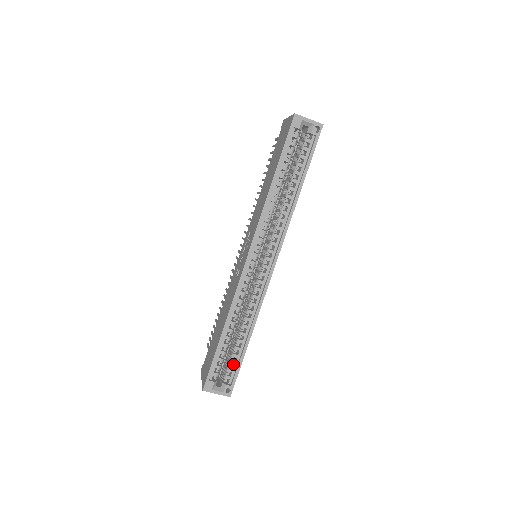
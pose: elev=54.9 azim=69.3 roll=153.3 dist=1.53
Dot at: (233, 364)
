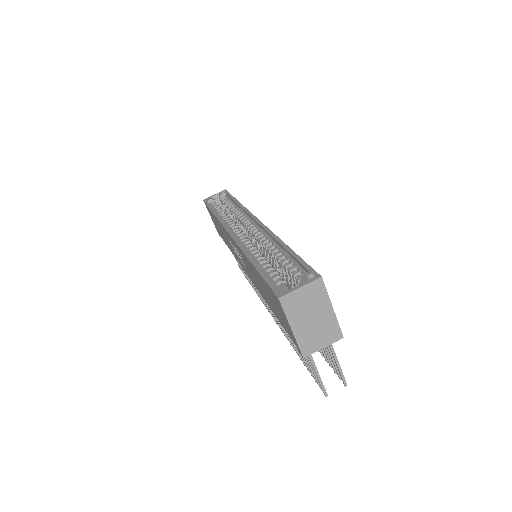
Dot at: (293, 268)
